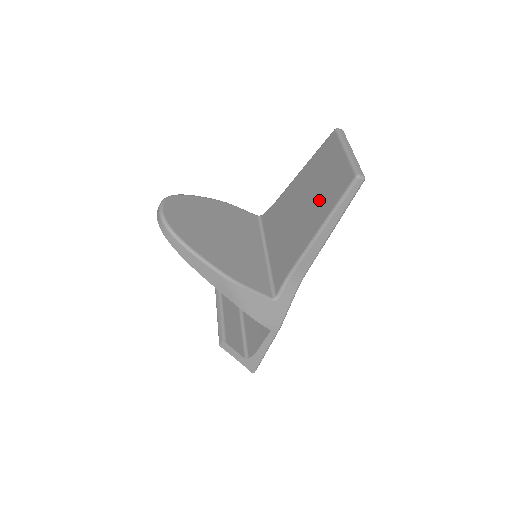
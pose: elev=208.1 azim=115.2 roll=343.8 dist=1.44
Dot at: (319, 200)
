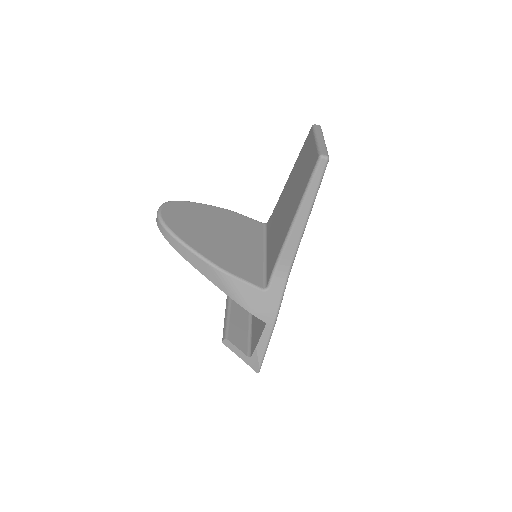
Dot at: (298, 189)
